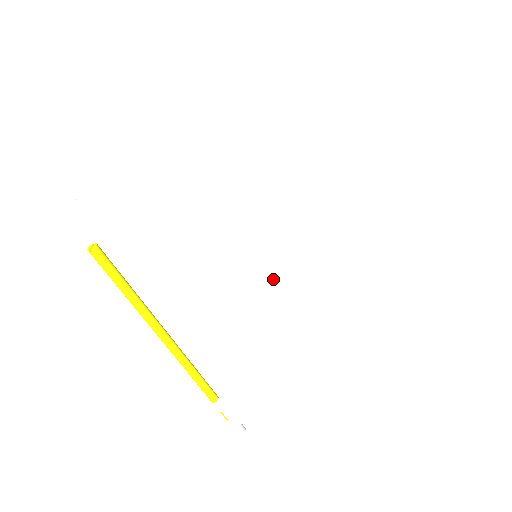
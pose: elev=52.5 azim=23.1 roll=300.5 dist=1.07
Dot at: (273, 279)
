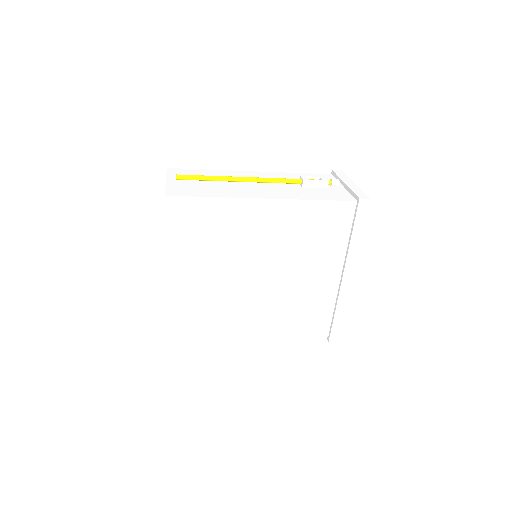
Dot at: (244, 302)
